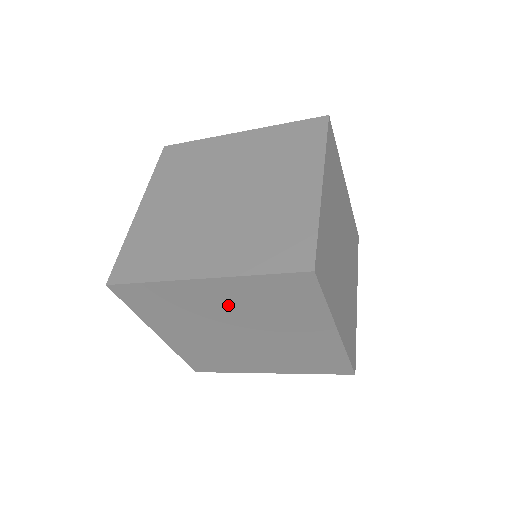
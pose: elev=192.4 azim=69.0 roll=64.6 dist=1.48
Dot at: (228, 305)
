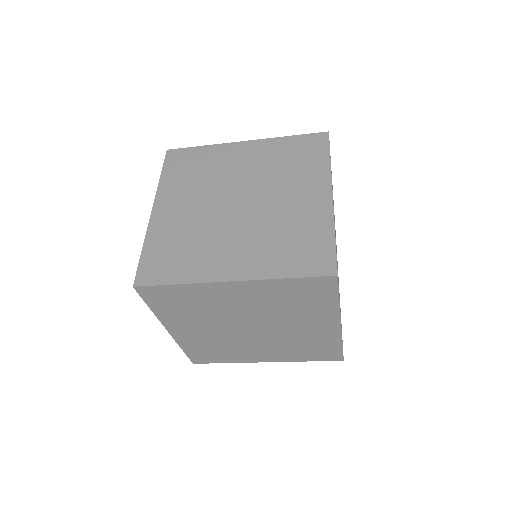
Dot at: (248, 304)
